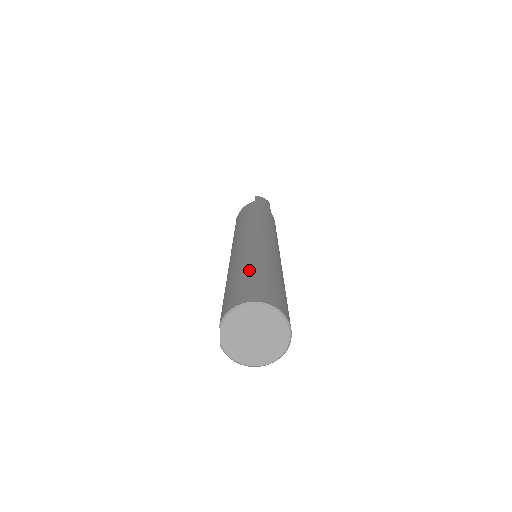
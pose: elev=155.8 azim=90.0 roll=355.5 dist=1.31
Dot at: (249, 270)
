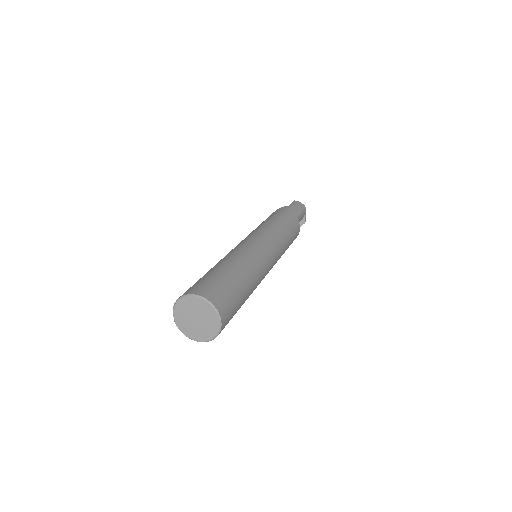
Dot at: (217, 269)
